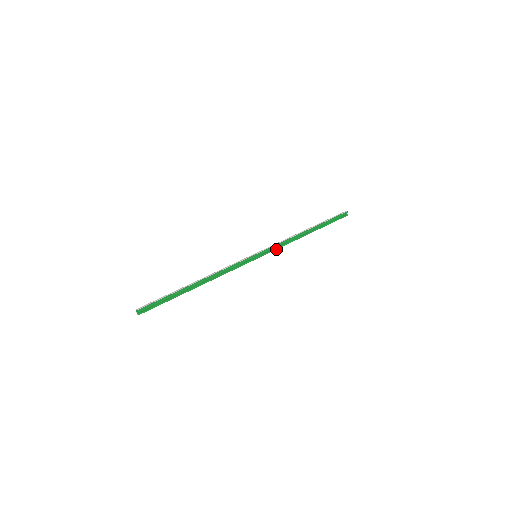
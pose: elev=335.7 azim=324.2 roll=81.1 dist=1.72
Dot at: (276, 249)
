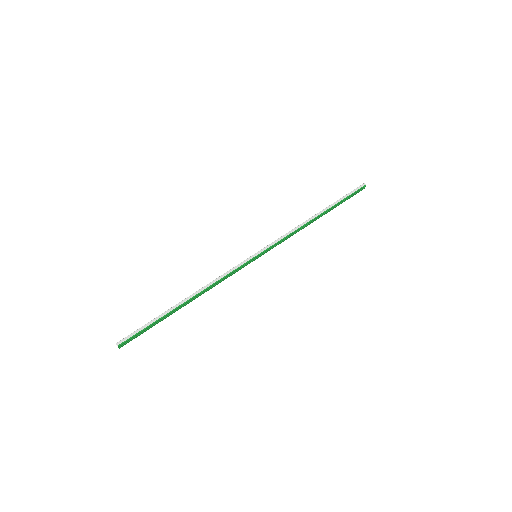
Dot at: occluded
